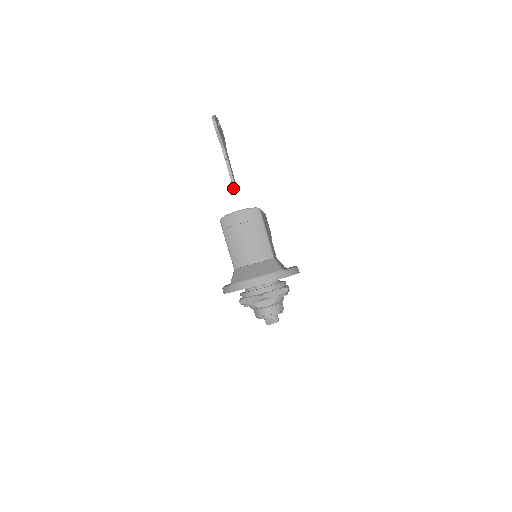
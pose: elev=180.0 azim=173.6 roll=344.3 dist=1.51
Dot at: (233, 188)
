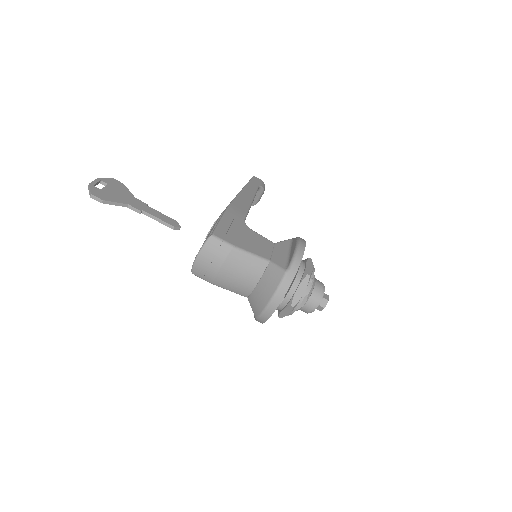
Dot at: occluded
